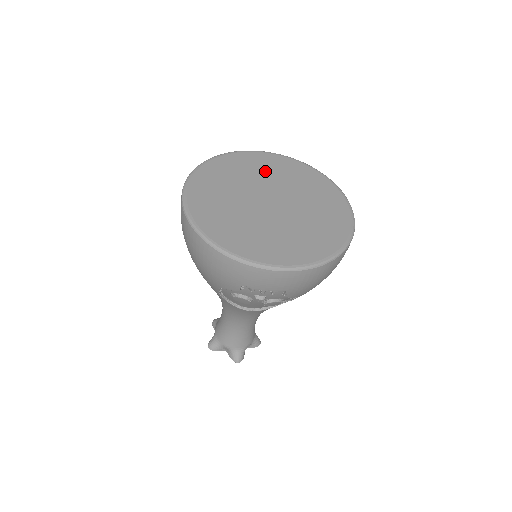
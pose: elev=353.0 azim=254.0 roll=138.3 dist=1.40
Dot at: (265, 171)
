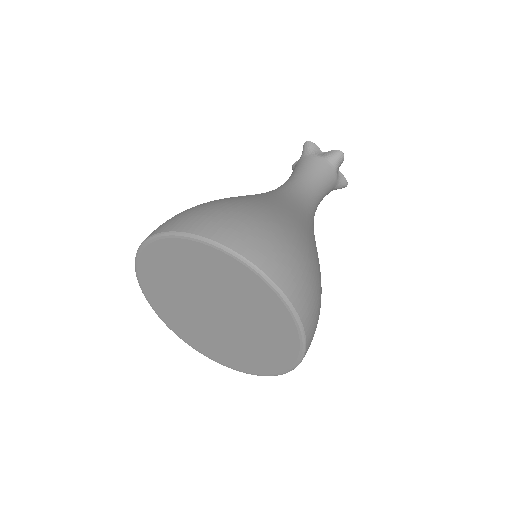
Dot at: (218, 279)
